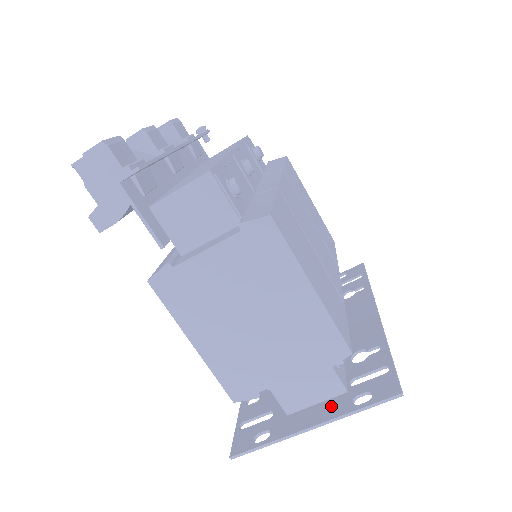
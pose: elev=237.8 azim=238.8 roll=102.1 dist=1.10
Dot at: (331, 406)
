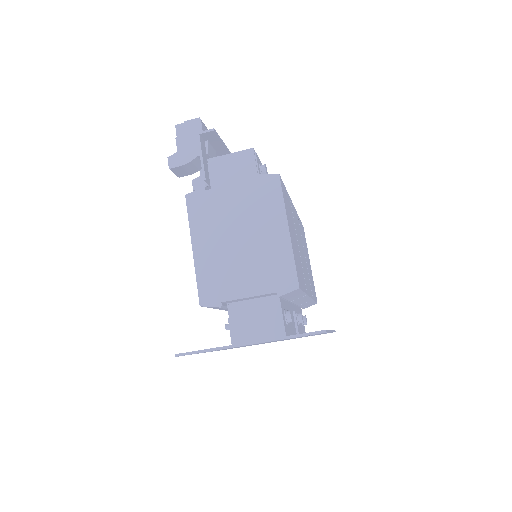
Dot at: occluded
